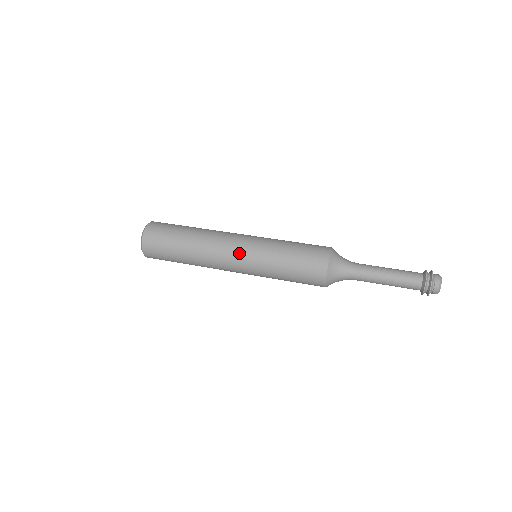
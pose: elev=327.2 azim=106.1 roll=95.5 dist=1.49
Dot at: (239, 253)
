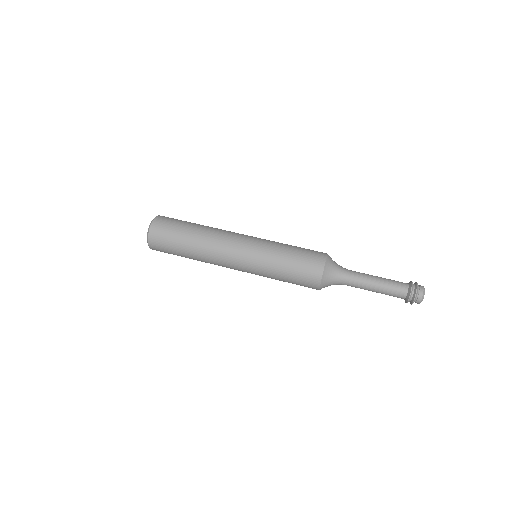
Dot at: (239, 262)
